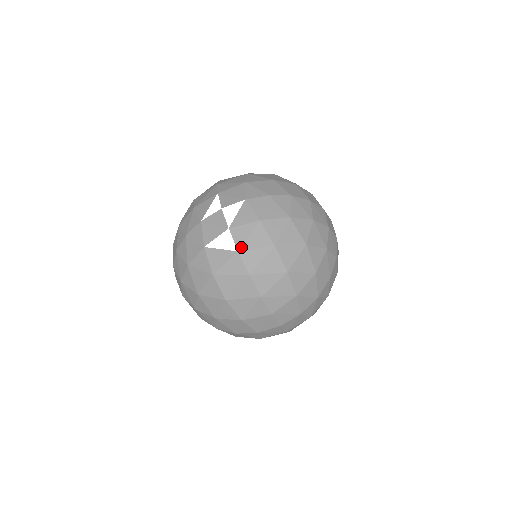
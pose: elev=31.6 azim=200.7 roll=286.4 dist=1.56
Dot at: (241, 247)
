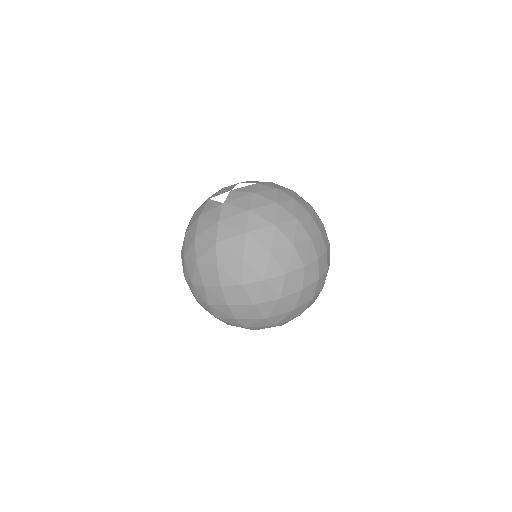
Dot at: (227, 202)
